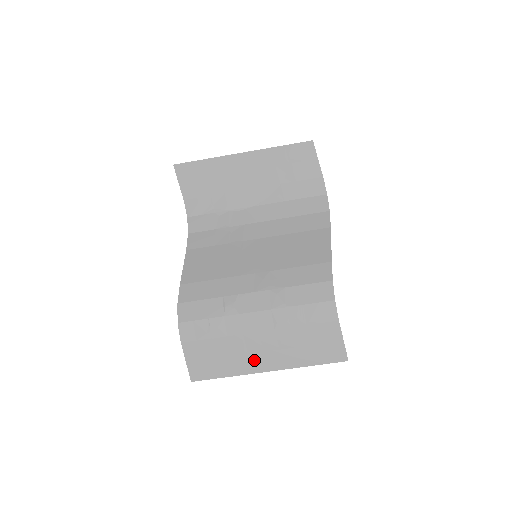
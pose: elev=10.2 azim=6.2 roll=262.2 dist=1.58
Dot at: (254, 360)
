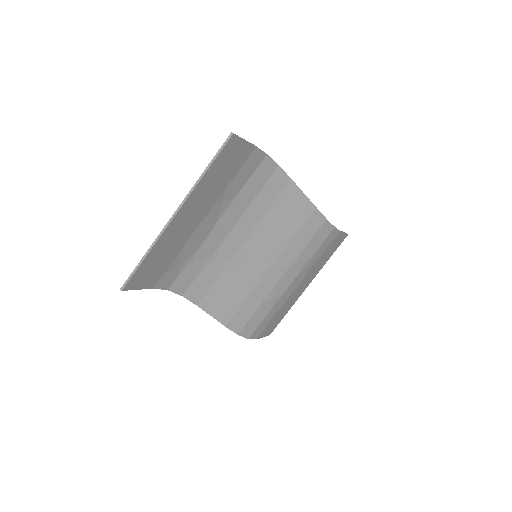
Dot at: (299, 293)
